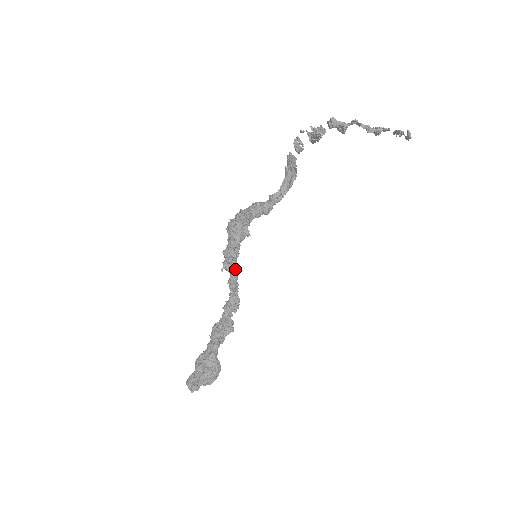
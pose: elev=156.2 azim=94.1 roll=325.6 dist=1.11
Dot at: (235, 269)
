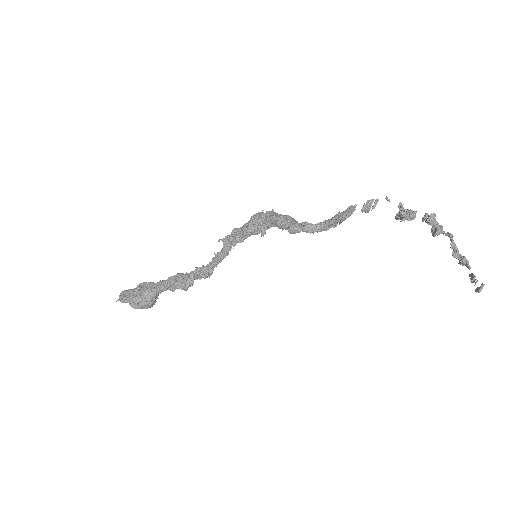
Dot at: (228, 249)
